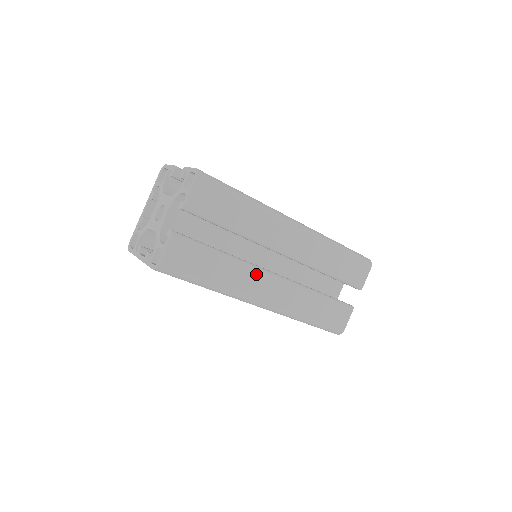
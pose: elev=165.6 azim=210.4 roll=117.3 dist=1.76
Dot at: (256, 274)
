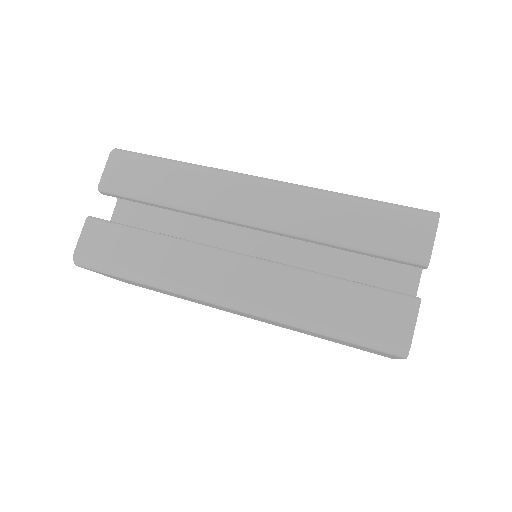
Dot at: (203, 255)
